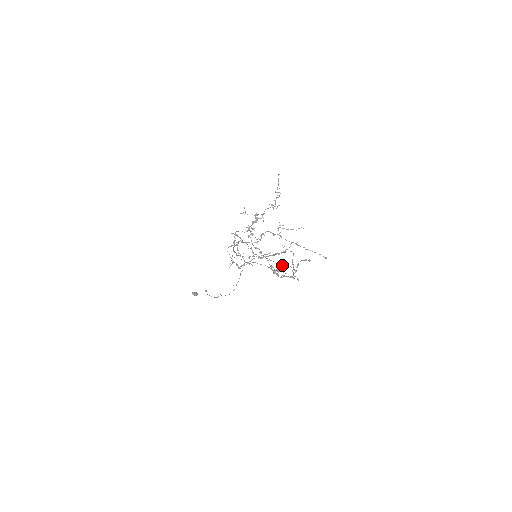
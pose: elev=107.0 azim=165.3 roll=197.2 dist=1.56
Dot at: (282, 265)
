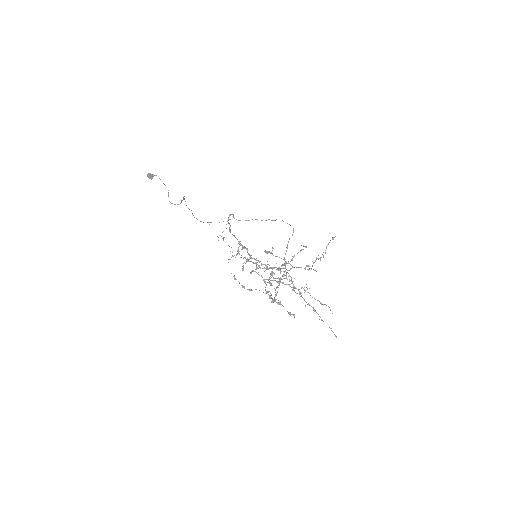
Dot at: (281, 278)
